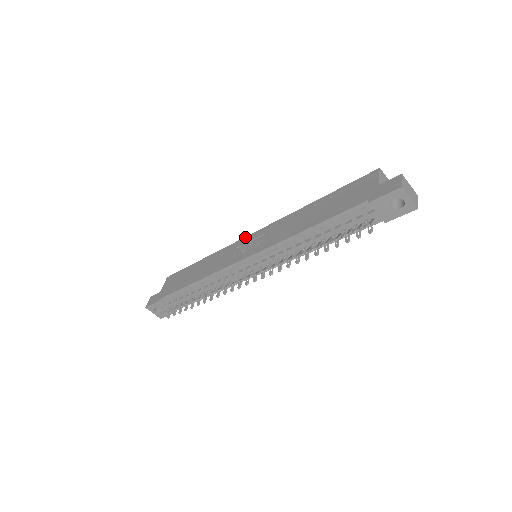
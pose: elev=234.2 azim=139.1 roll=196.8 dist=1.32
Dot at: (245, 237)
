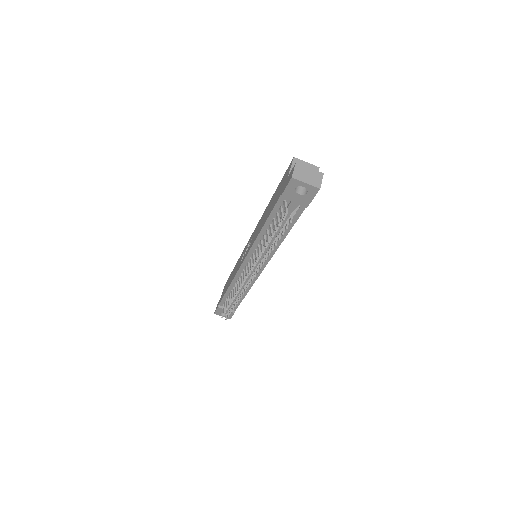
Dot at: (248, 241)
